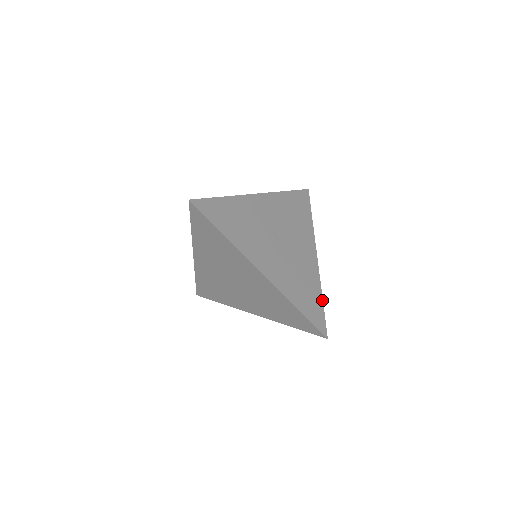
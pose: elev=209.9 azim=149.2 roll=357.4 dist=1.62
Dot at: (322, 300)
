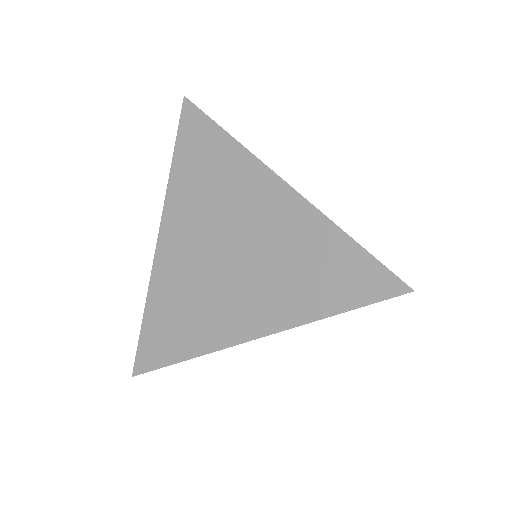
Dot at: occluded
